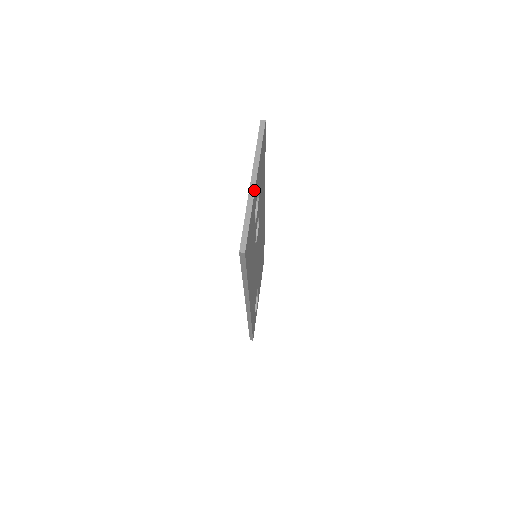
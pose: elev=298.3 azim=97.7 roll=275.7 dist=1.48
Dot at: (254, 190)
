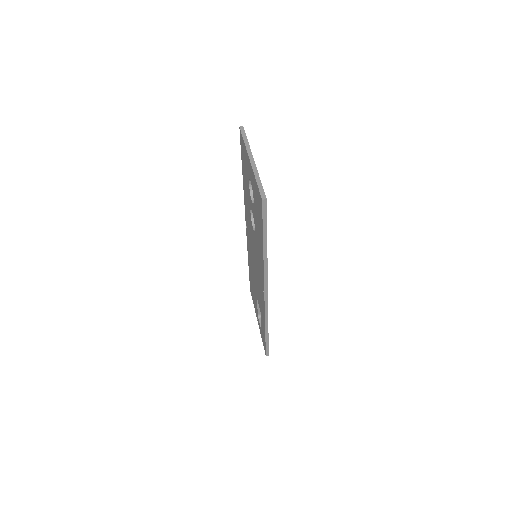
Dot at: (255, 164)
